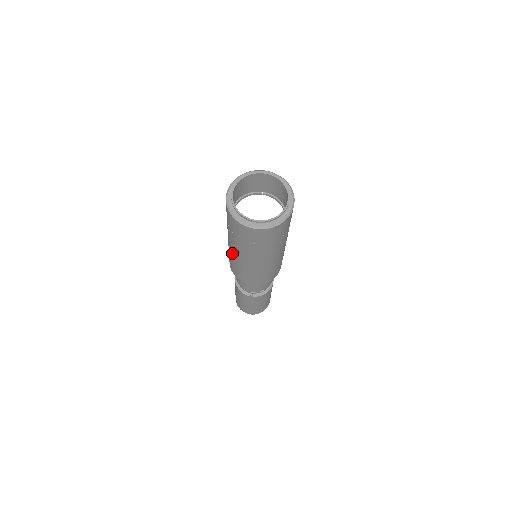
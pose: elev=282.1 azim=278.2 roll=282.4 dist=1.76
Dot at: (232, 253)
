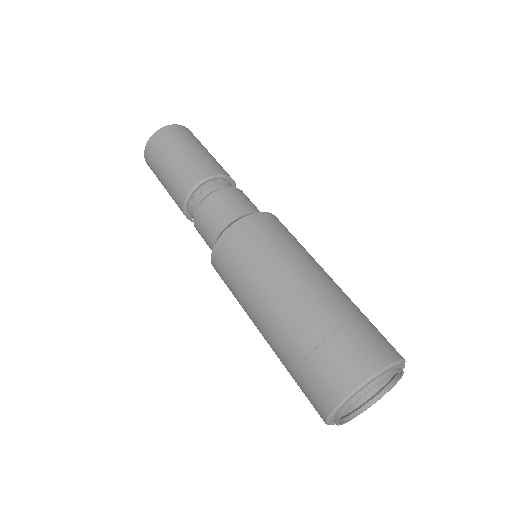
Dot at: occluded
